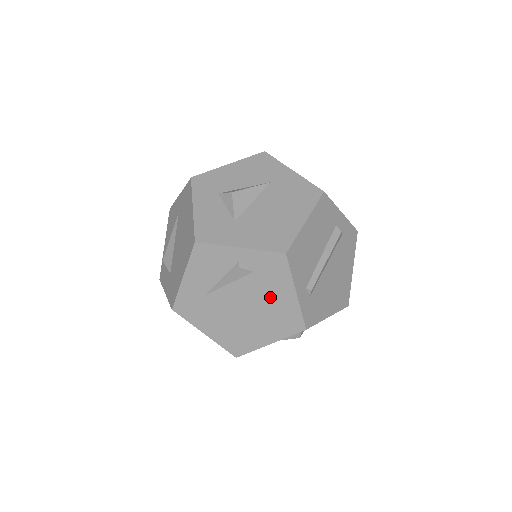
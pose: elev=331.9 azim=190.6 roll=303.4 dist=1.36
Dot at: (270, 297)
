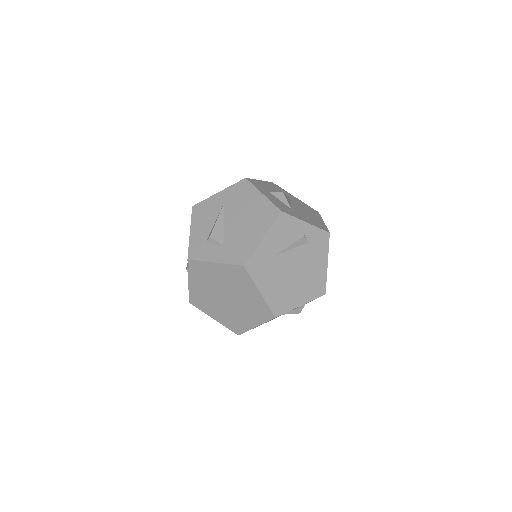
Dot at: (312, 264)
